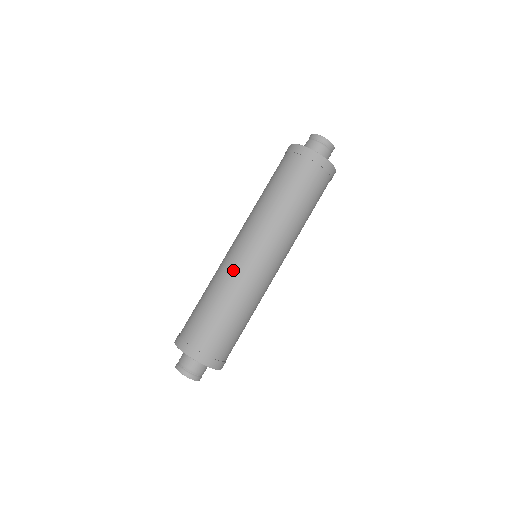
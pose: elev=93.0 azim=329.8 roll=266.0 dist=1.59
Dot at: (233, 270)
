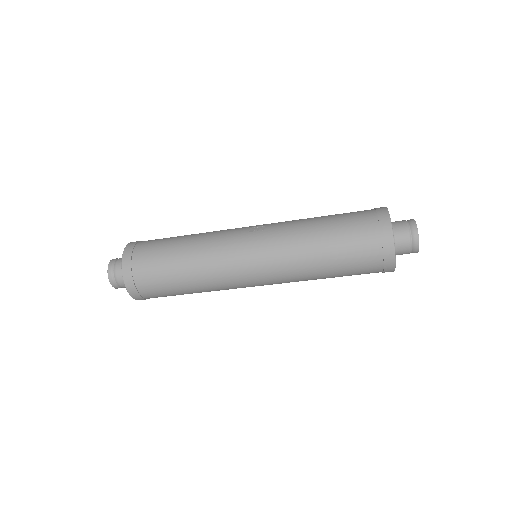
Dot at: (223, 261)
